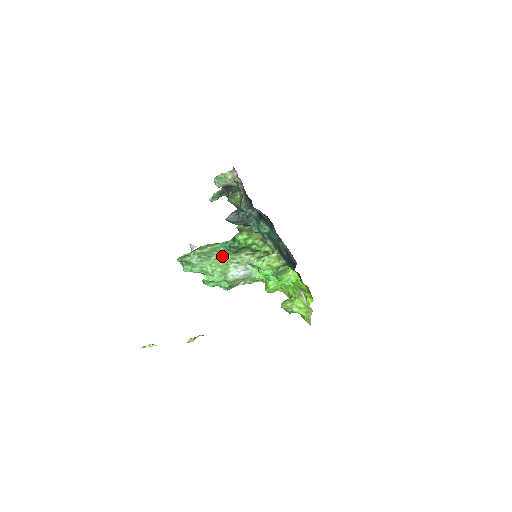
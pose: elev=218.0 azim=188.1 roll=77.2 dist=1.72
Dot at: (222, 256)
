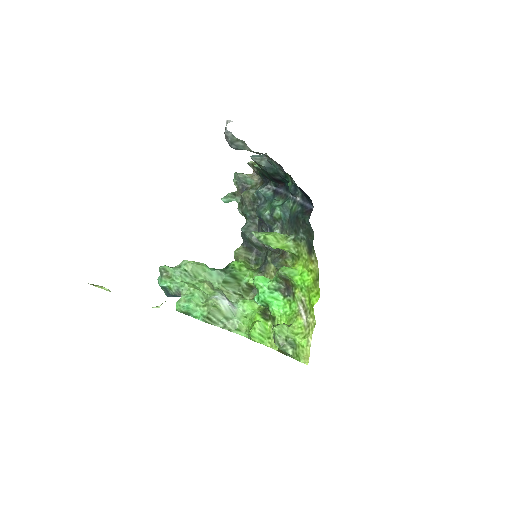
Dot at: (209, 281)
